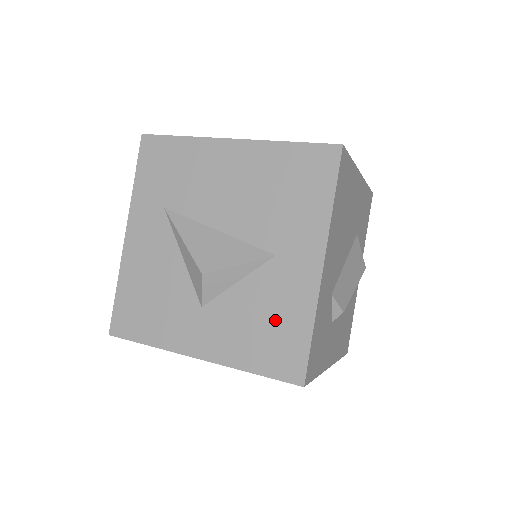
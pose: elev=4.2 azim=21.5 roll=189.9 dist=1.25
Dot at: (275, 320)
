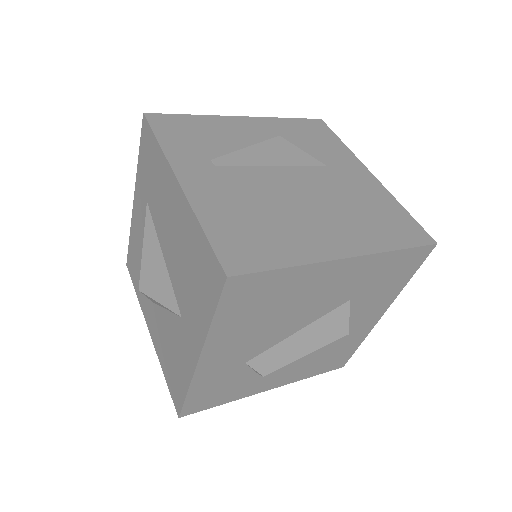
Dot at: (175, 360)
